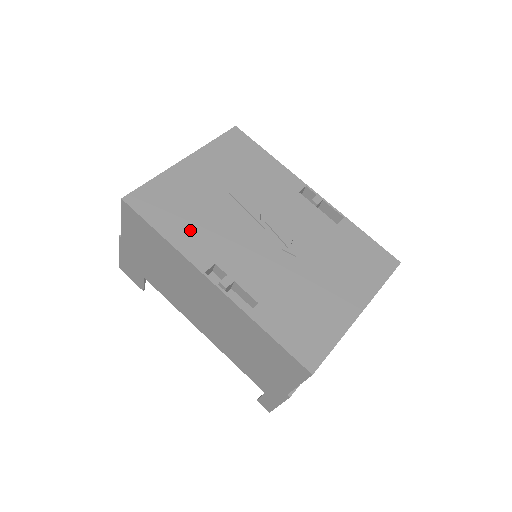
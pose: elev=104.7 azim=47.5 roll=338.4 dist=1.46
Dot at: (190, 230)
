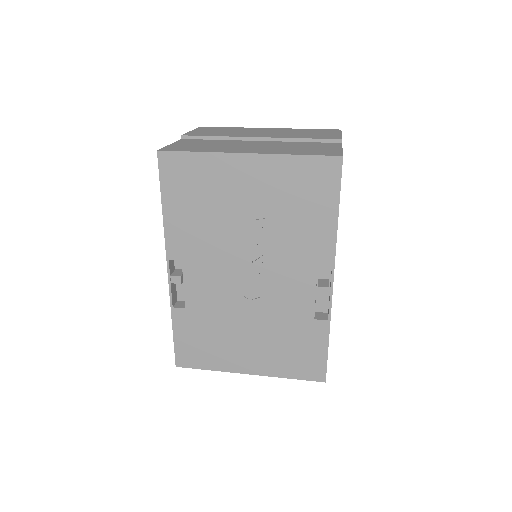
Dot at: (188, 222)
